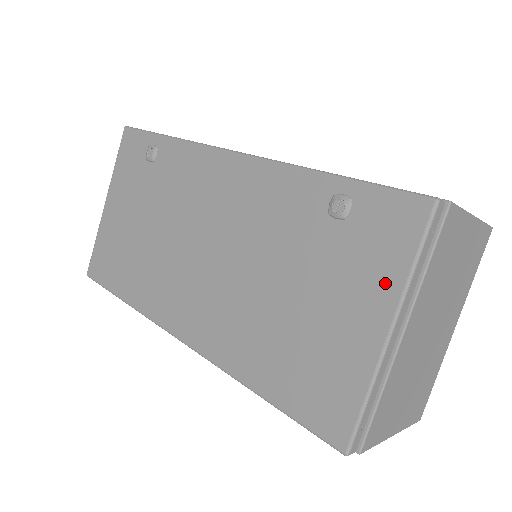
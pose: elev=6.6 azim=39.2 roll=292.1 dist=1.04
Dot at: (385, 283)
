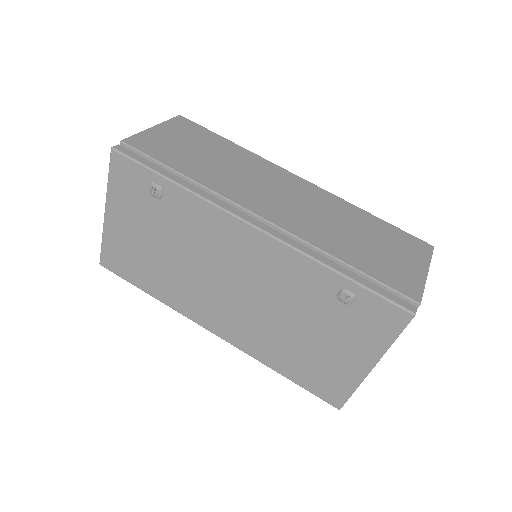
Dot at: (373, 346)
